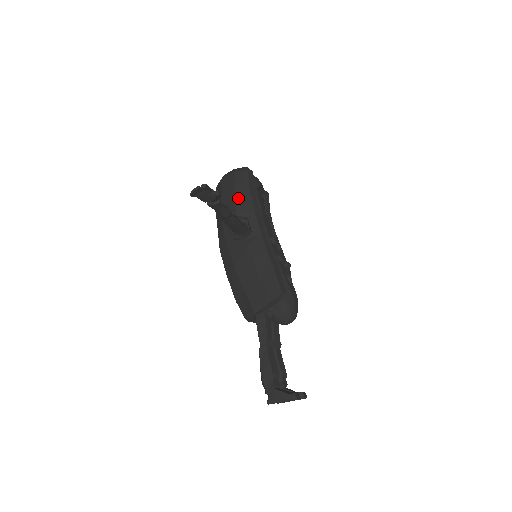
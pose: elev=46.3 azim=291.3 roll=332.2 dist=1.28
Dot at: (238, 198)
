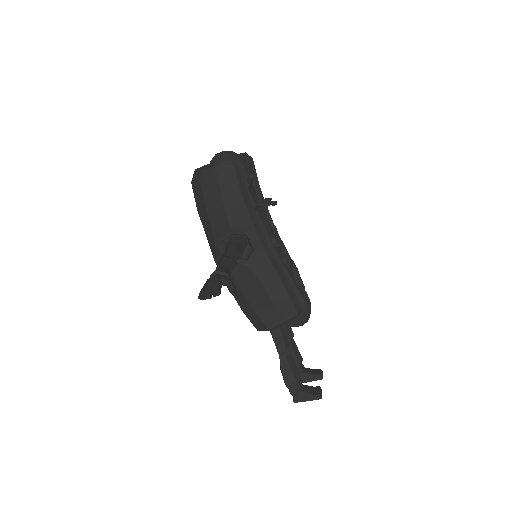
Dot at: (230, 212)
